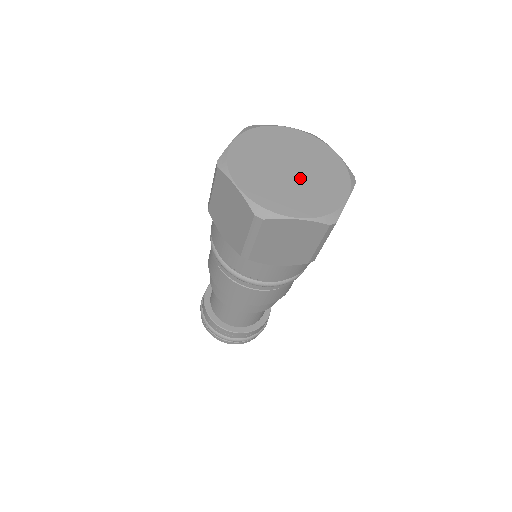
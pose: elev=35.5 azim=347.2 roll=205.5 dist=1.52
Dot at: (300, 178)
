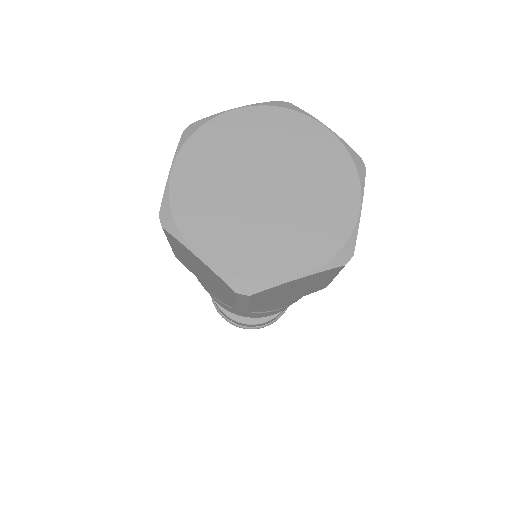
Dot at: (284, 200)
